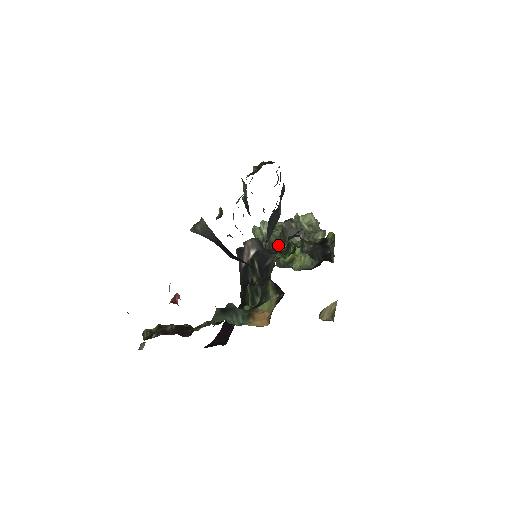
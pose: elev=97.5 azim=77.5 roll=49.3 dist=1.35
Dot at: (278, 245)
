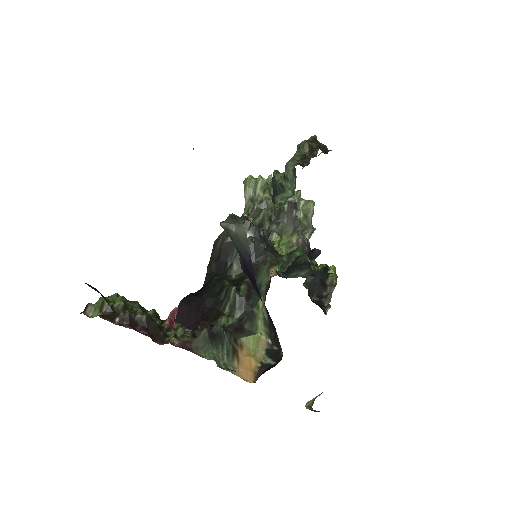
Dot at: occluded
